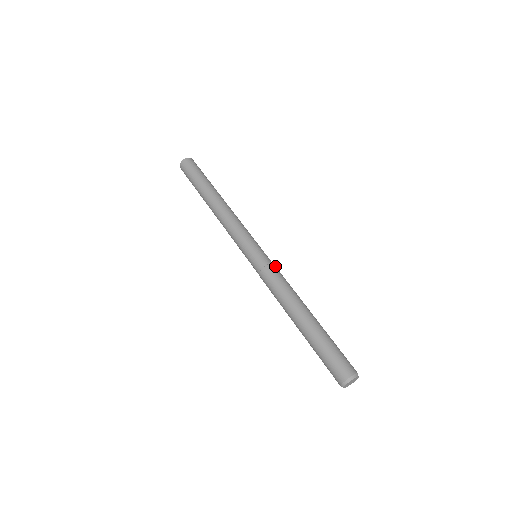
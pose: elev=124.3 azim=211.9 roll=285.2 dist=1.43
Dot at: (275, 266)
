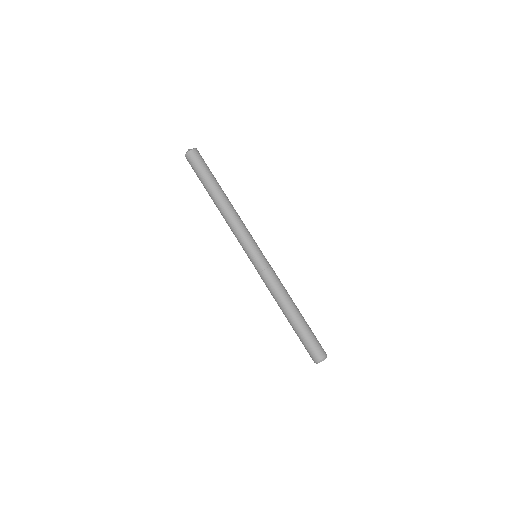
Dot at: (268, 270)
